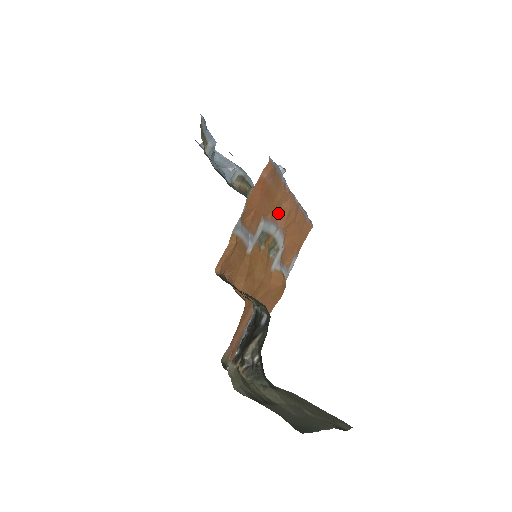
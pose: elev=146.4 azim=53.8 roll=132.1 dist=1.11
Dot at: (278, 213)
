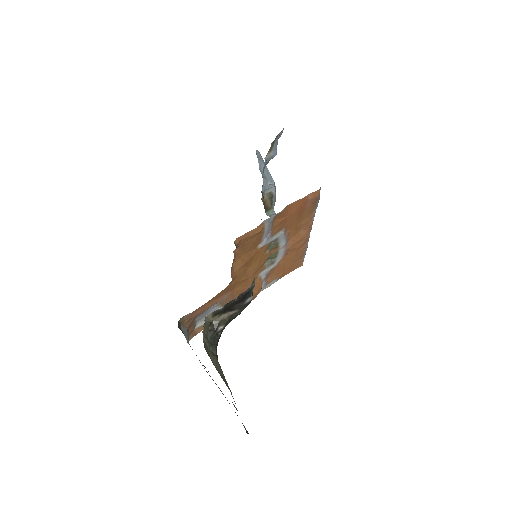
Dot at: (294, 234)
